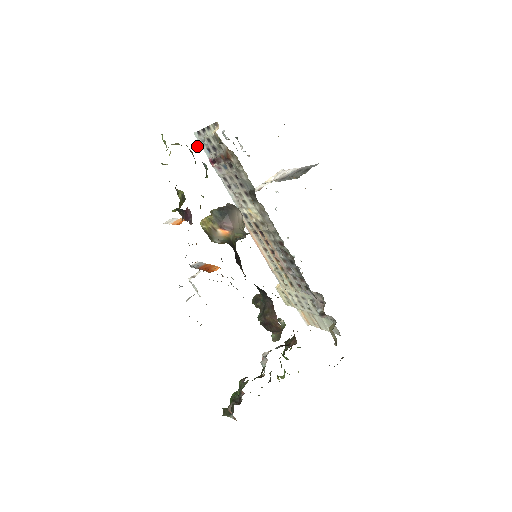
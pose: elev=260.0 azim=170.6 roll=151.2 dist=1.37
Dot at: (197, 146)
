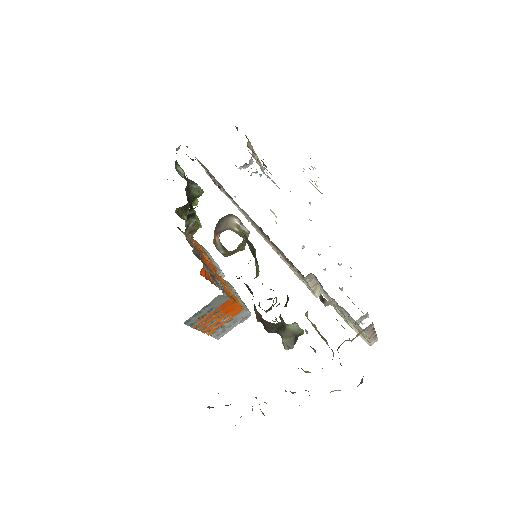
Dot at: (182, 171)
